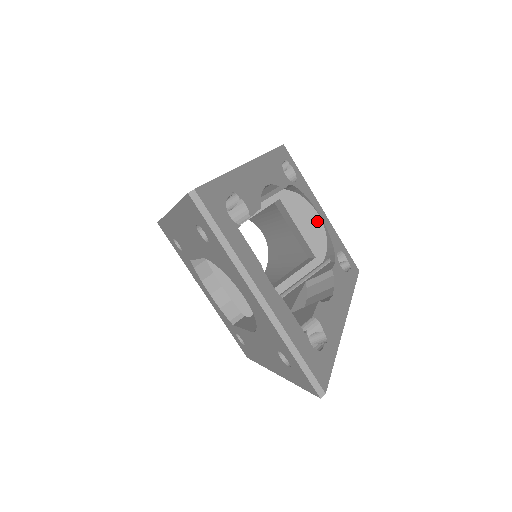
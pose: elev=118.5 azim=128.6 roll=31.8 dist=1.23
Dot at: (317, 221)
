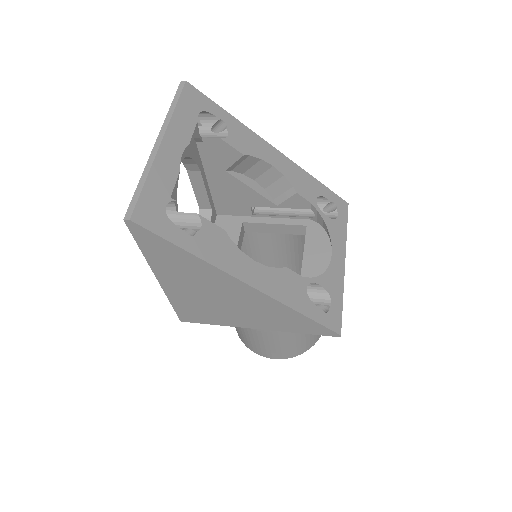
Dot at: (326, 259)
